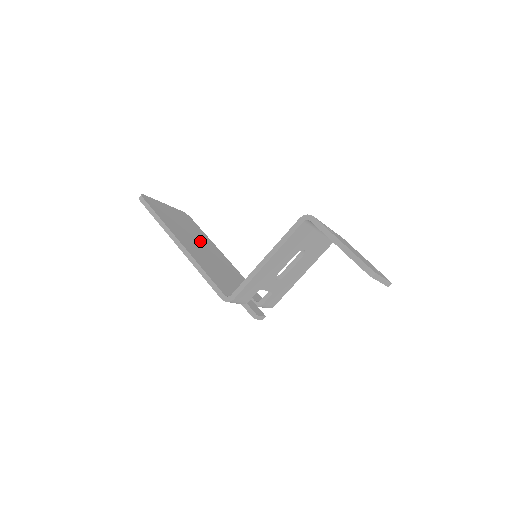
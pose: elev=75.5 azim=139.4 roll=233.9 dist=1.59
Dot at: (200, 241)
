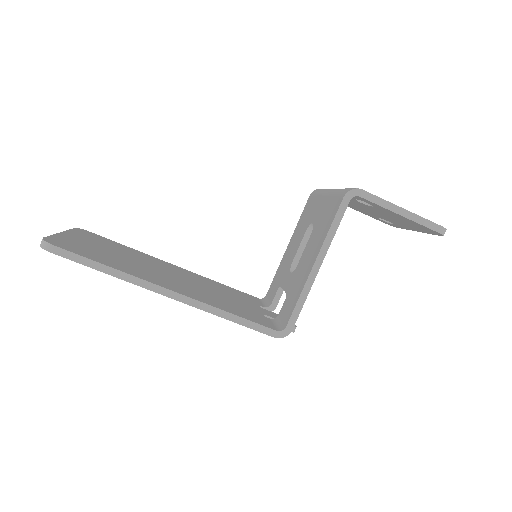
Dot at: (151, 265)
